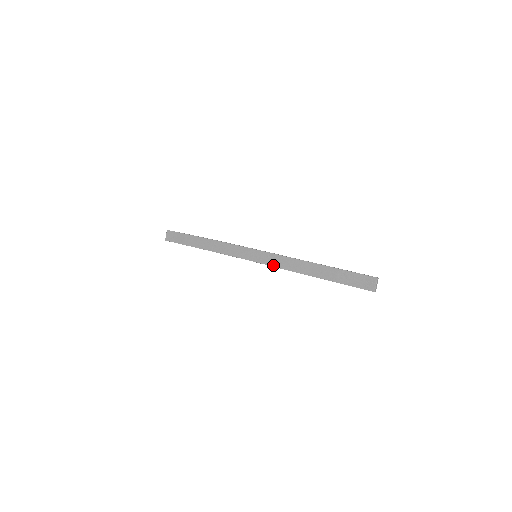
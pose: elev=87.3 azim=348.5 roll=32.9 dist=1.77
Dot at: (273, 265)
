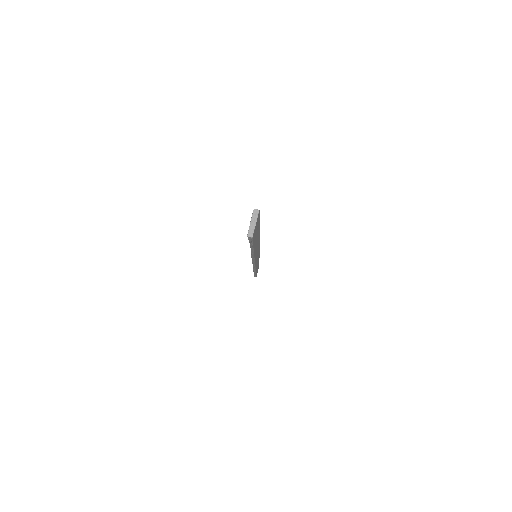
Dot at: occluded
